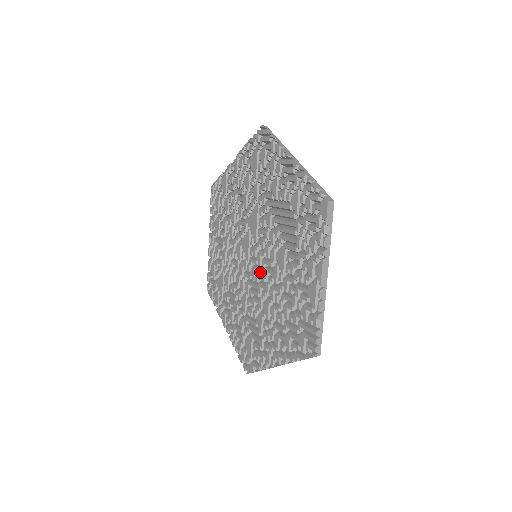
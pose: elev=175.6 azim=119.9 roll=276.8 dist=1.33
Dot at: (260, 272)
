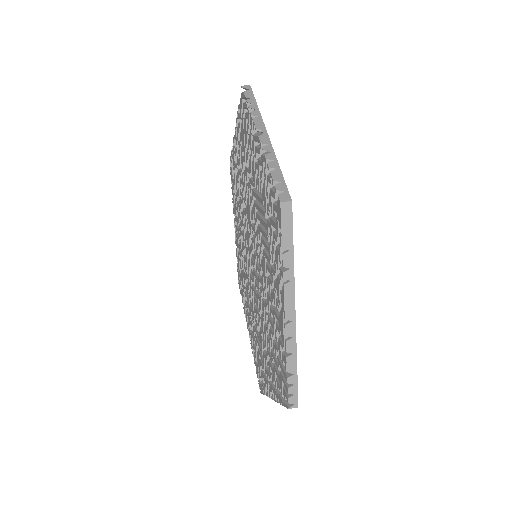
Dot at: (256, 278)
